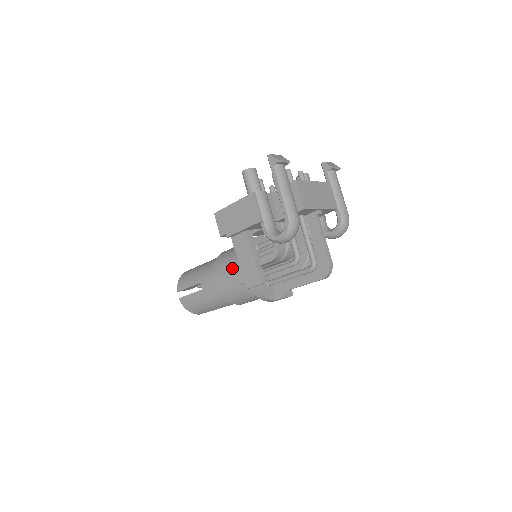
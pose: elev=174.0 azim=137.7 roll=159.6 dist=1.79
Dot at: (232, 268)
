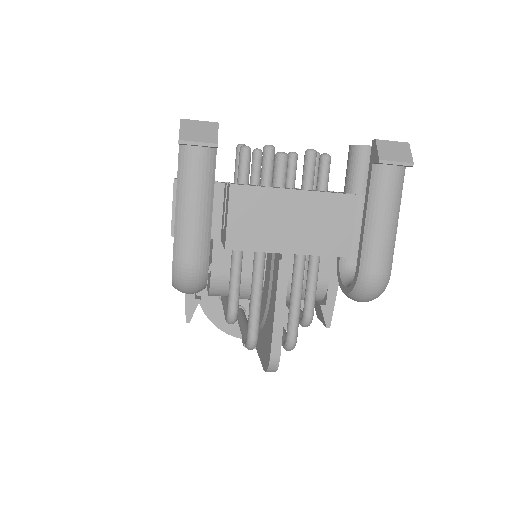
Dot at: occluded
